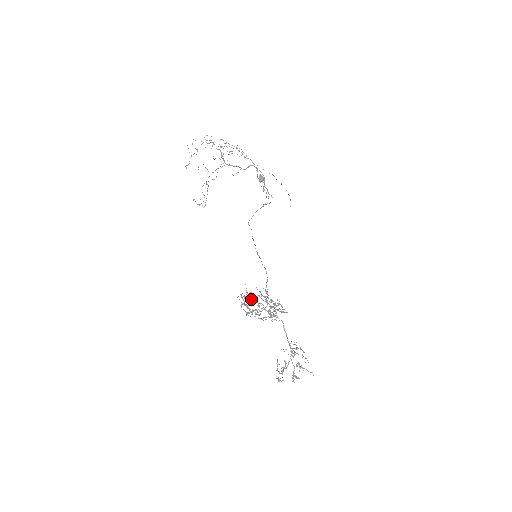
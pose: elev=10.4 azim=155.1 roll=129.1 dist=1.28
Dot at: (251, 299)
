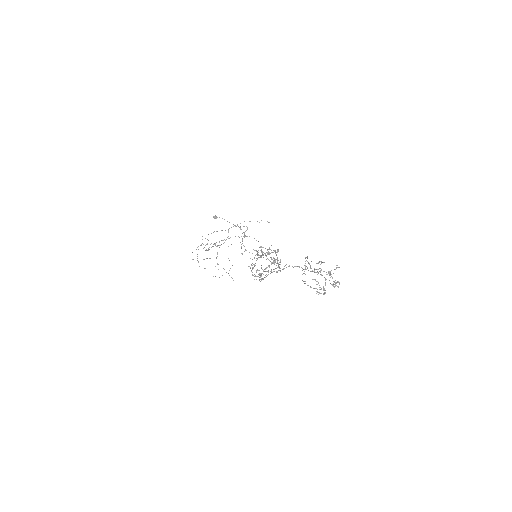
Dot at: (253, 267)
